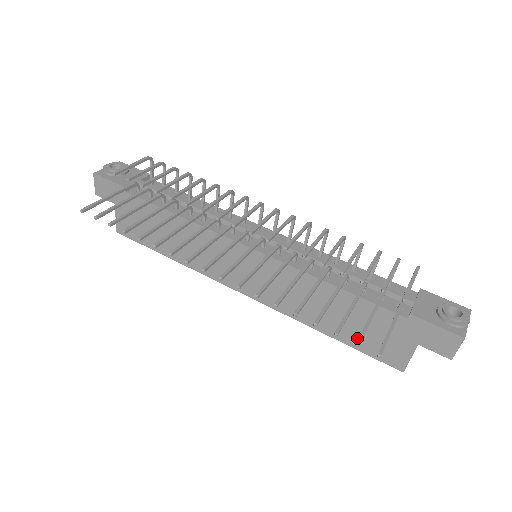
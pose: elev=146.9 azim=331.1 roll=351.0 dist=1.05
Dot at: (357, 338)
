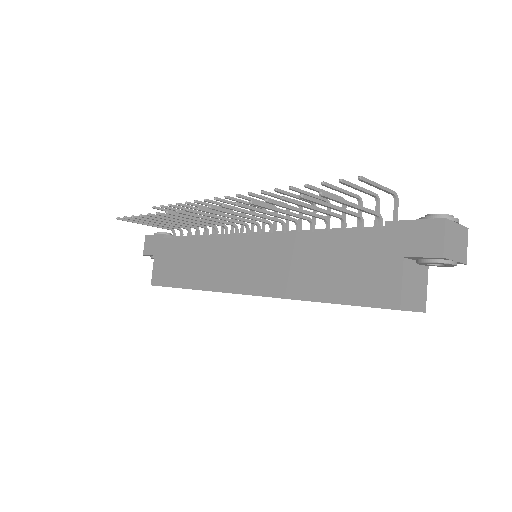
Dot at: (344, 287)
